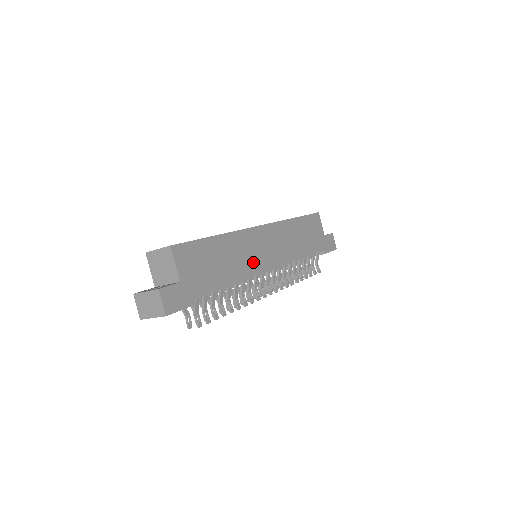
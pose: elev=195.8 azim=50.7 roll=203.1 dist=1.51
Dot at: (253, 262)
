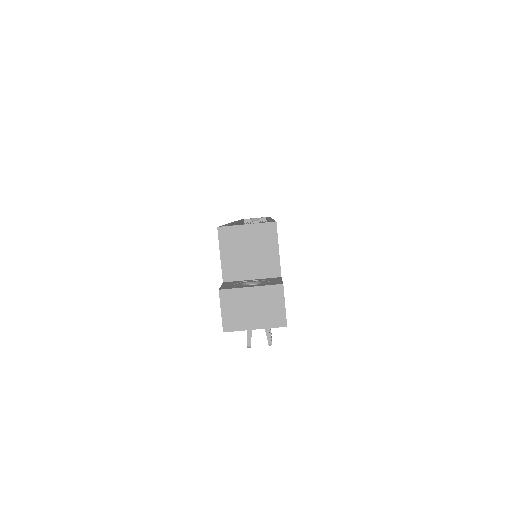
Dot at: occluded
